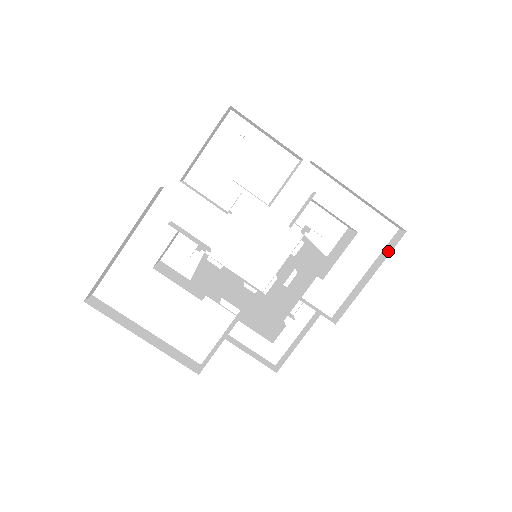
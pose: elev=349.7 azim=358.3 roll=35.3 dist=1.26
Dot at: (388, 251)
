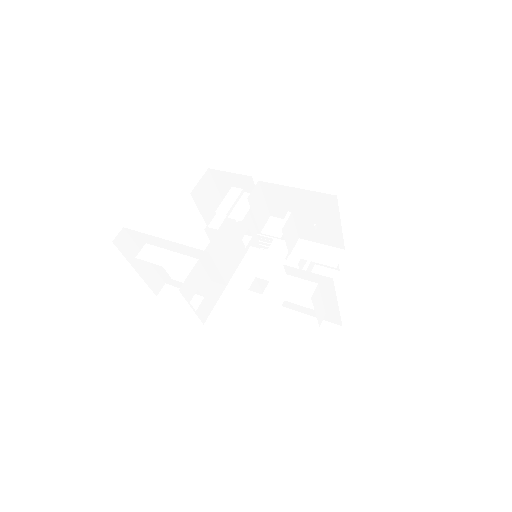
Dot at: (320, 329)
